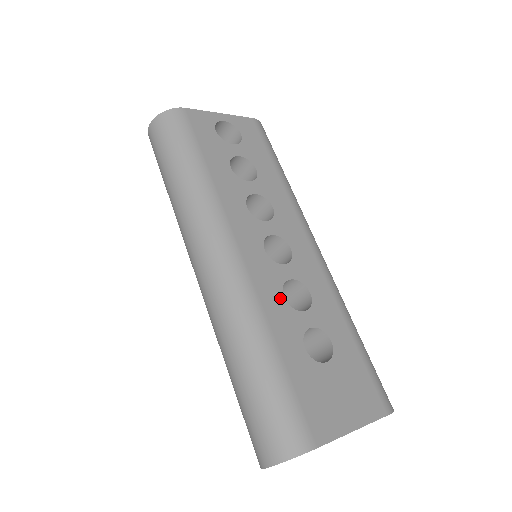
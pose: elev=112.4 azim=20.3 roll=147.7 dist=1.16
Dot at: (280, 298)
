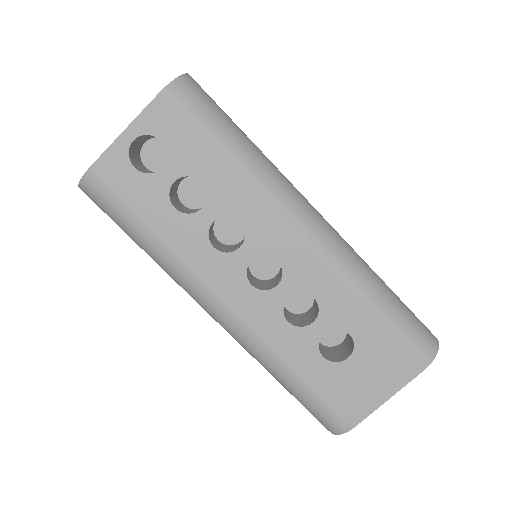
Dot at: (284, 325)
